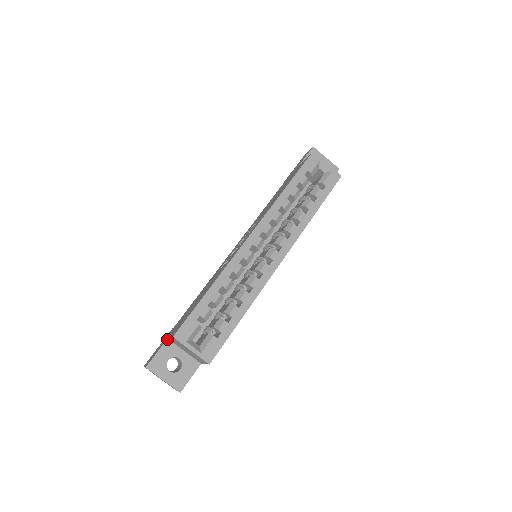
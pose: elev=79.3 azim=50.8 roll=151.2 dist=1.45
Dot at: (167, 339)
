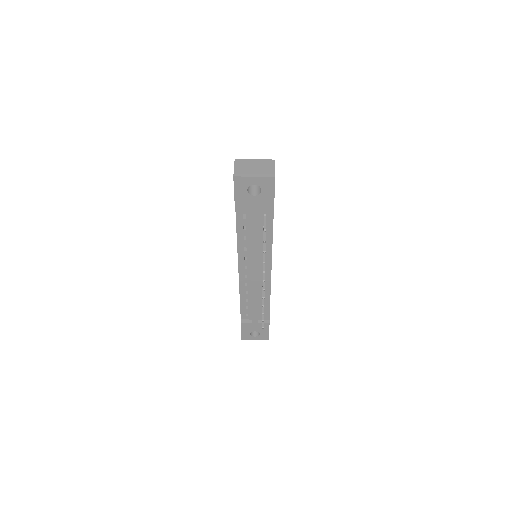
Dot at: occluded
